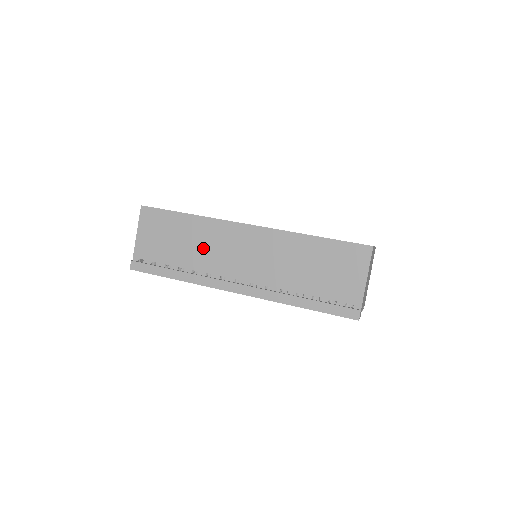
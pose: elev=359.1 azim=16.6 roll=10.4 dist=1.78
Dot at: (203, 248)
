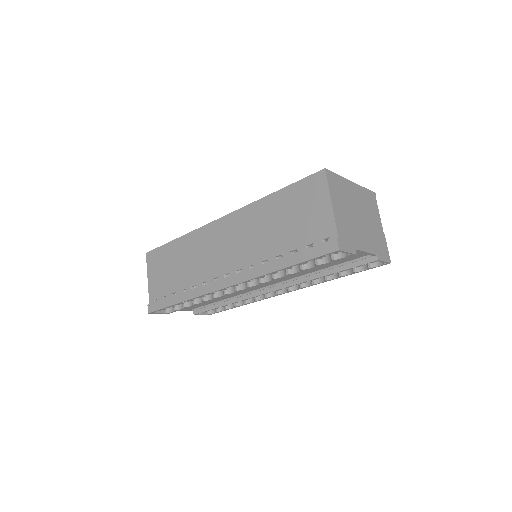
Dot at: (194, 261)
